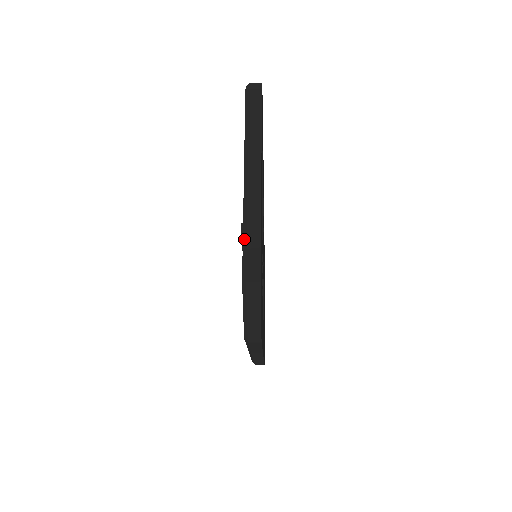
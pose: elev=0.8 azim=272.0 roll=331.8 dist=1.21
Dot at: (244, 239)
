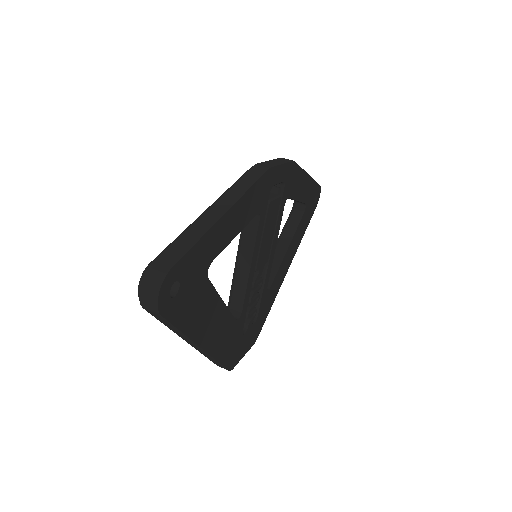
Dot at: occluded
